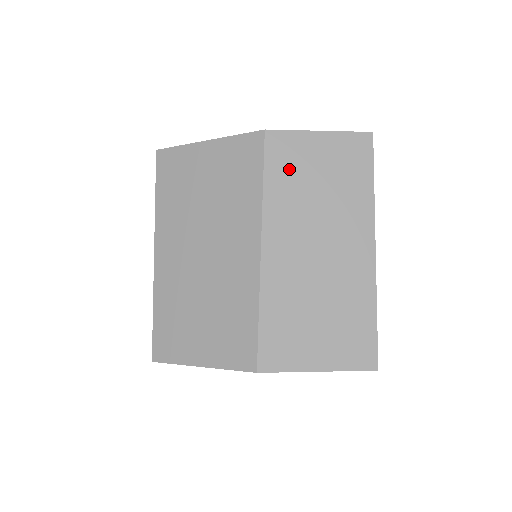
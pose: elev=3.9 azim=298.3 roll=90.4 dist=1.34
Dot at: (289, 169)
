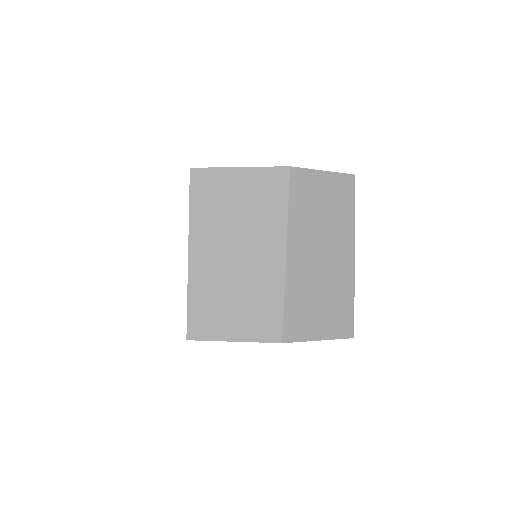
Dot at: (305, 197)
